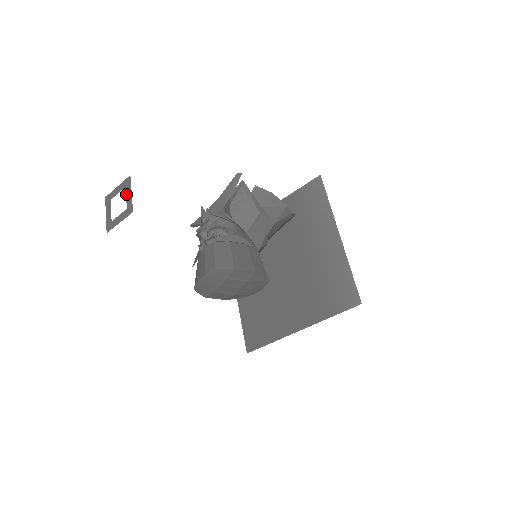
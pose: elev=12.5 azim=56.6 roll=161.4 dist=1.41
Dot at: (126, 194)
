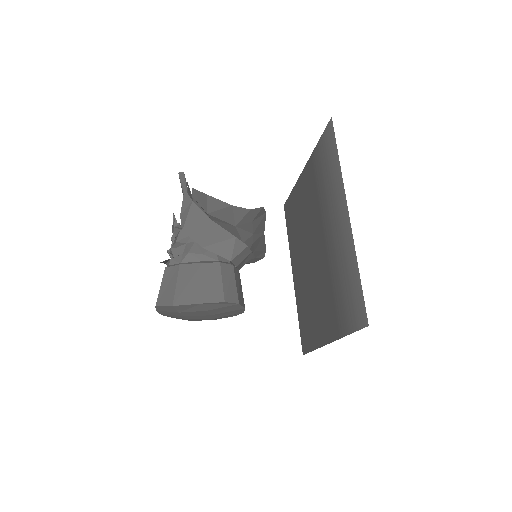
Dot at: occluded
